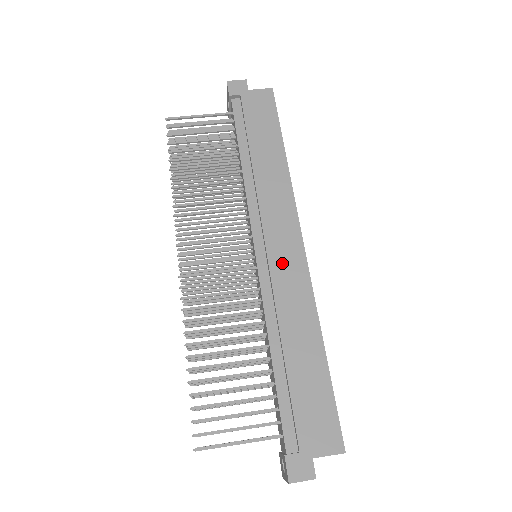
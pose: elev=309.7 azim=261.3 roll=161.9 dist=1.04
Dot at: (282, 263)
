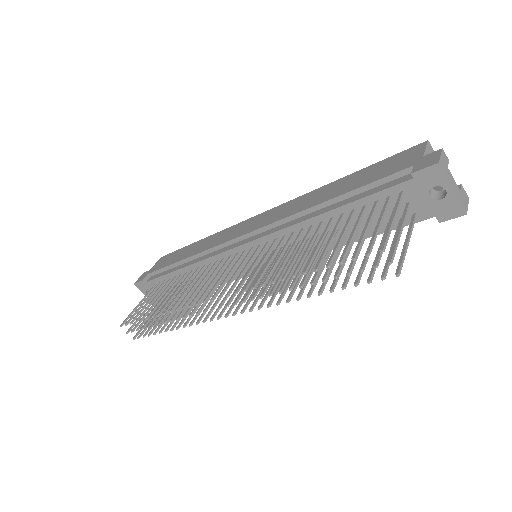
Dot at: (264, 221)
